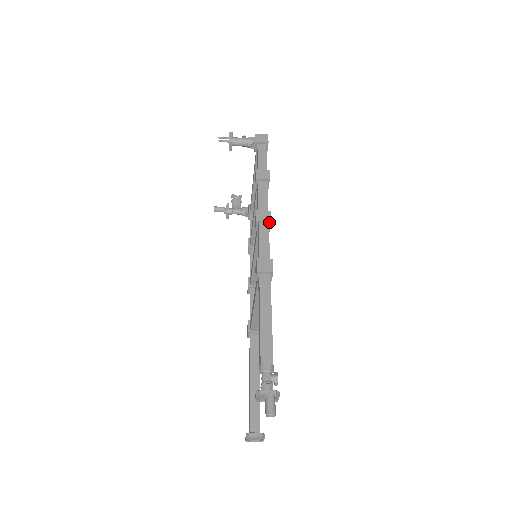
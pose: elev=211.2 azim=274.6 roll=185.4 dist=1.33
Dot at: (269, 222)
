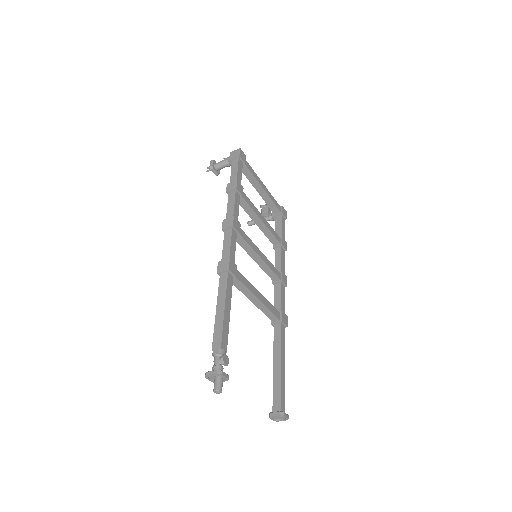
Dot at: (231, 227)
